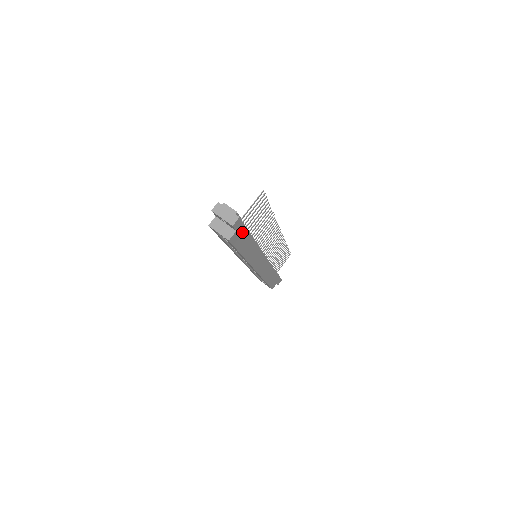
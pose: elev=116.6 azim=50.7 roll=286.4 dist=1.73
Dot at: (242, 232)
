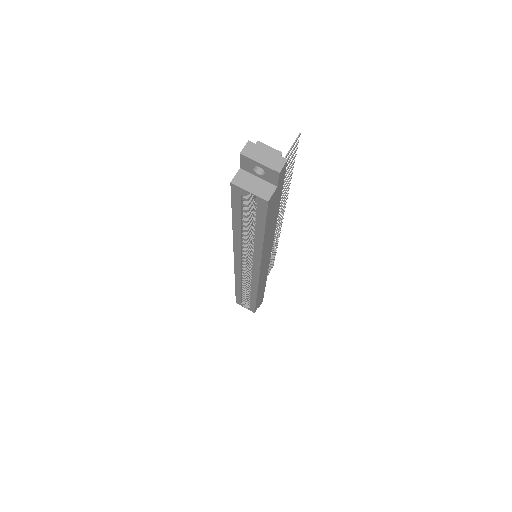
Dot at: (278, 194)
